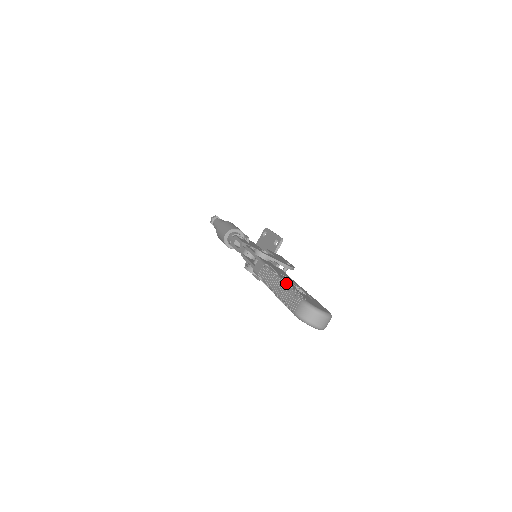
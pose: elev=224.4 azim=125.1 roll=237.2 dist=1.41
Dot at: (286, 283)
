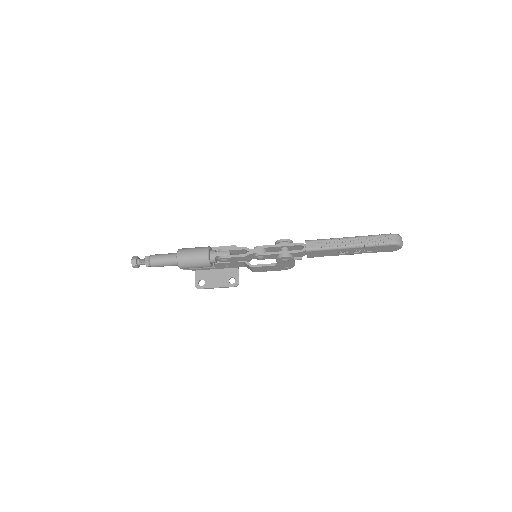
Dot at: (361, 236)
